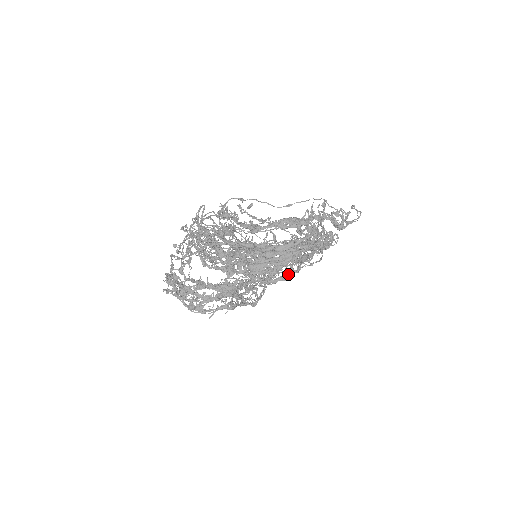
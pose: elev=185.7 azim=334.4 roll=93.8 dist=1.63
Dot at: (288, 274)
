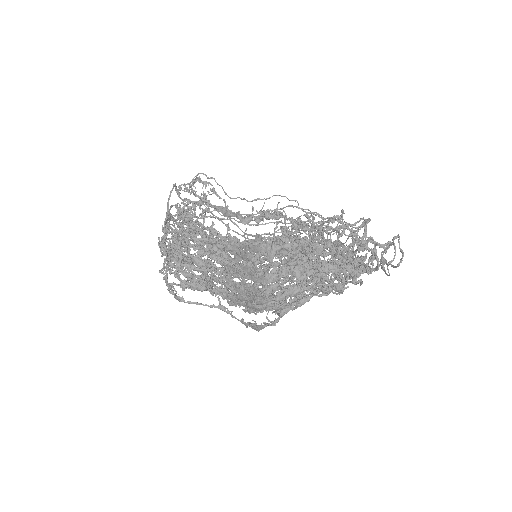
Dot at: (258, 326)
